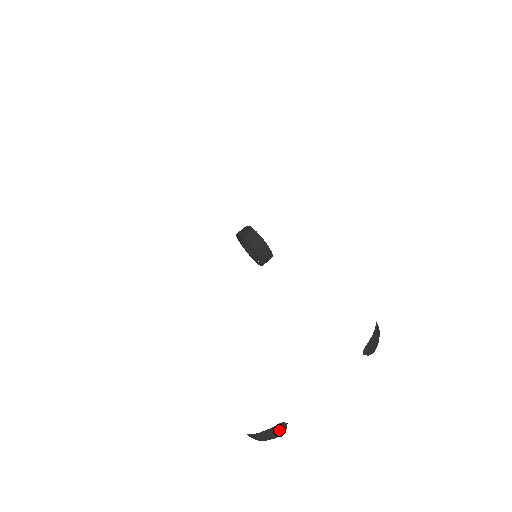
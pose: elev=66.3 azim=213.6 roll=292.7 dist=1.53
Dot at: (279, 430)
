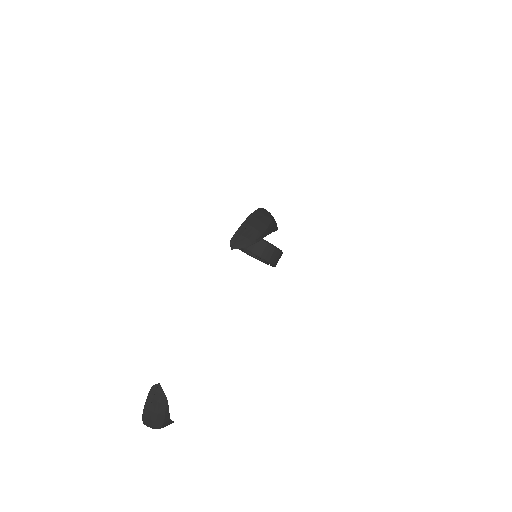
Dot at: (156, 398)
